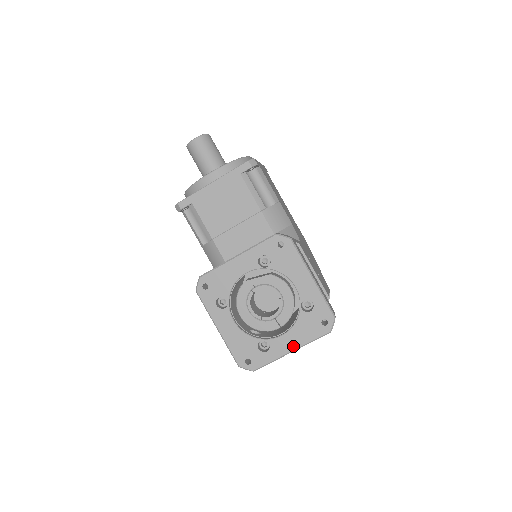
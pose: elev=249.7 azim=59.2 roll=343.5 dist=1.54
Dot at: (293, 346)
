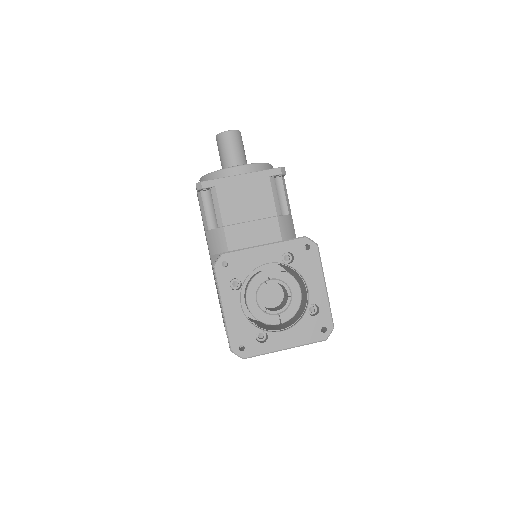
Dot at: (289, 344)
